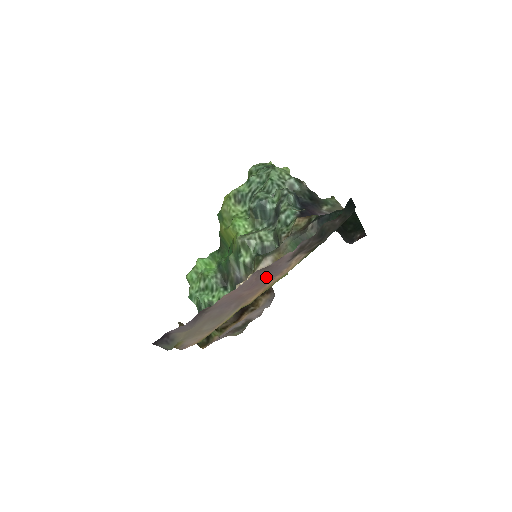
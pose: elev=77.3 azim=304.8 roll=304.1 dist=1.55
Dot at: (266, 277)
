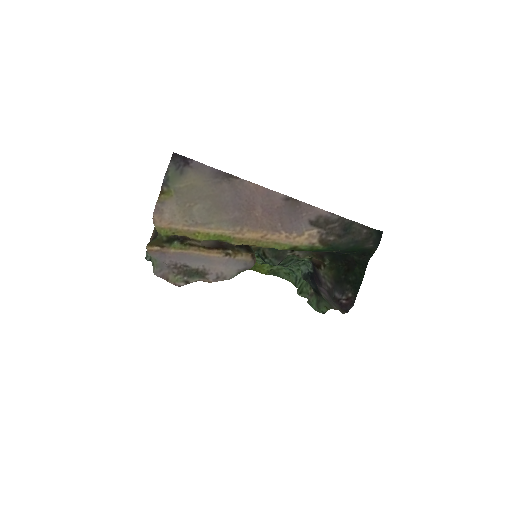
Dot at: (282, 219)
